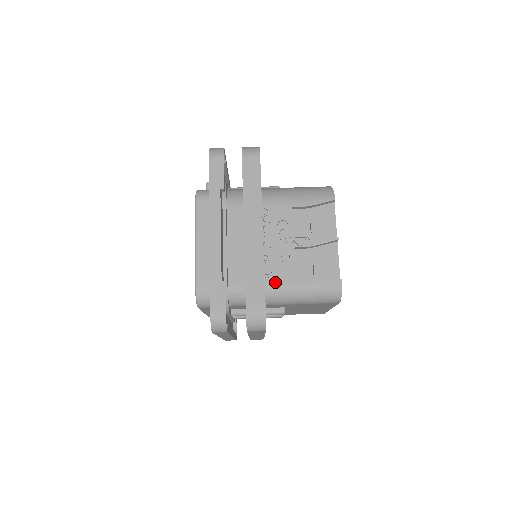
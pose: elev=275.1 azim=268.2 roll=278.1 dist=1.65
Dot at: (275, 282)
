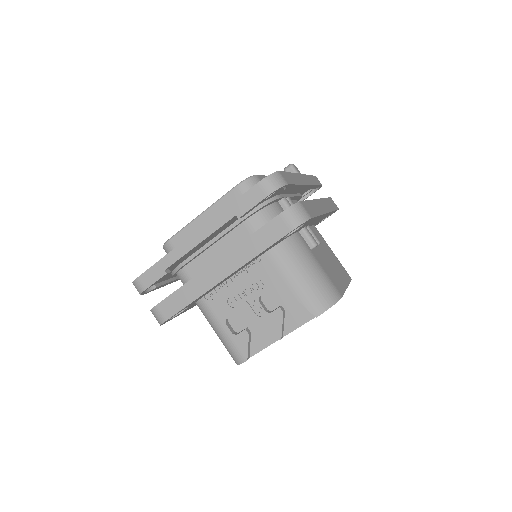
Dot at: (210, 305)
